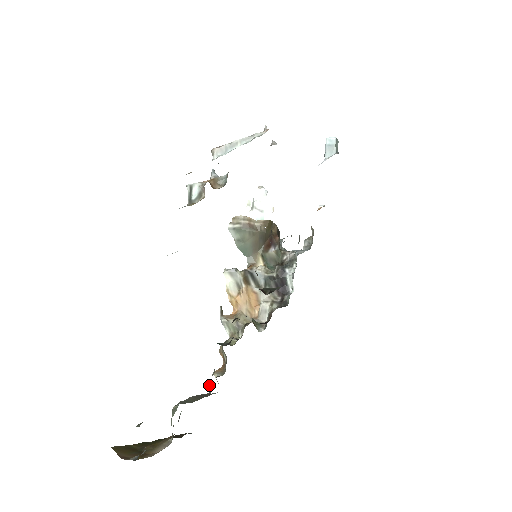
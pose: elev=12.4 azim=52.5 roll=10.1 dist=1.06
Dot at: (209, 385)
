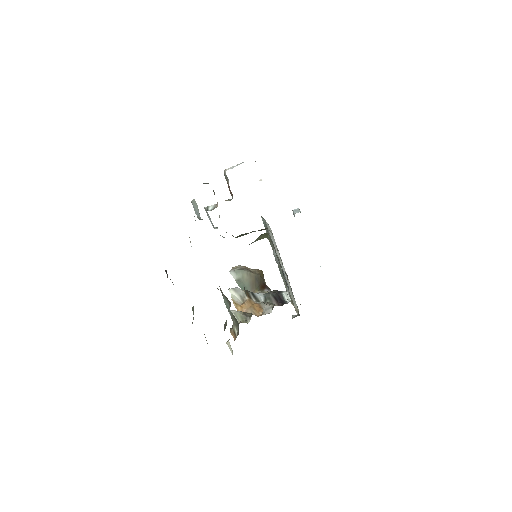
Dot at: (224, 325)
